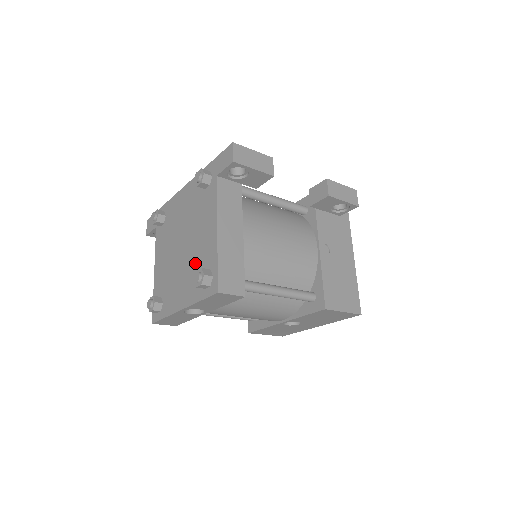
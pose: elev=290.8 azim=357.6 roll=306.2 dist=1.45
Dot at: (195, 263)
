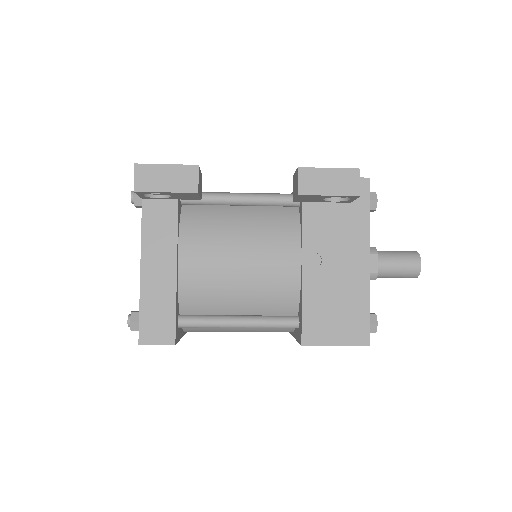
Dot at: occluded
